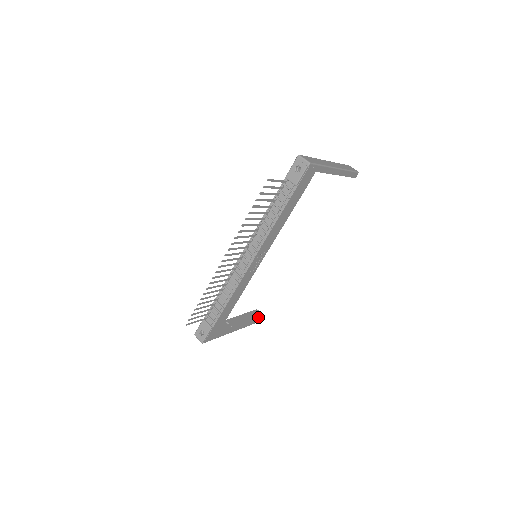
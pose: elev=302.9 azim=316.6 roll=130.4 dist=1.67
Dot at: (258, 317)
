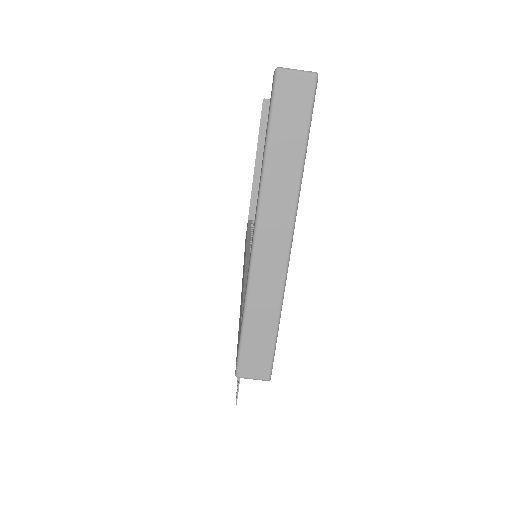
Dot at: occluded
